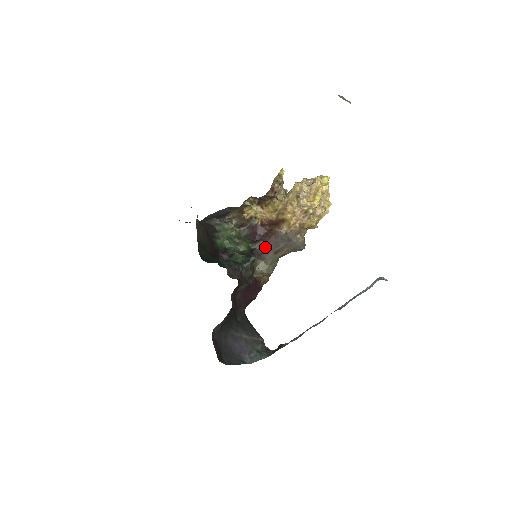
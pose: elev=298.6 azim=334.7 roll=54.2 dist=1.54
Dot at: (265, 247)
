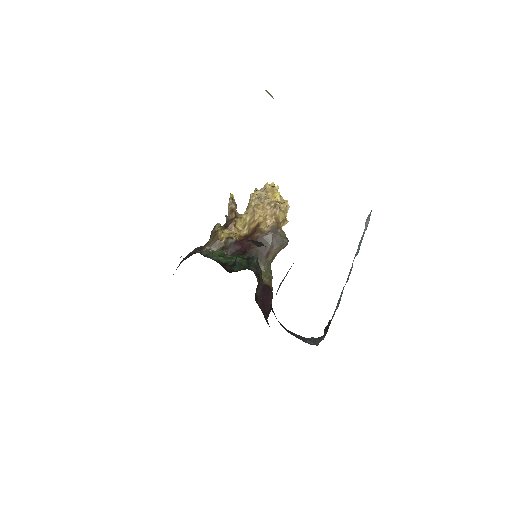
Dot at: (256, 253)
